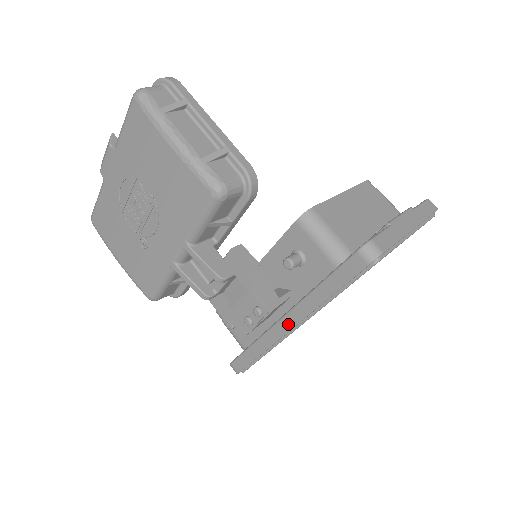
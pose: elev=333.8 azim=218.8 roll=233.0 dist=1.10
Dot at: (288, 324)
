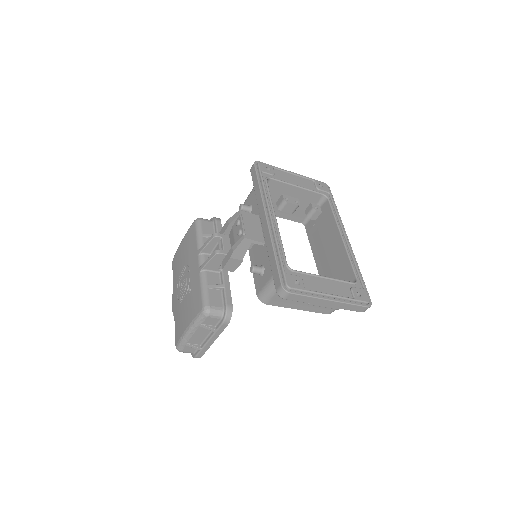
Dot at: (264, 219)
